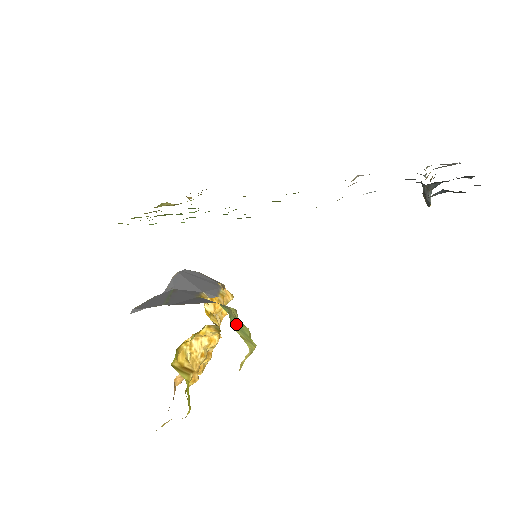
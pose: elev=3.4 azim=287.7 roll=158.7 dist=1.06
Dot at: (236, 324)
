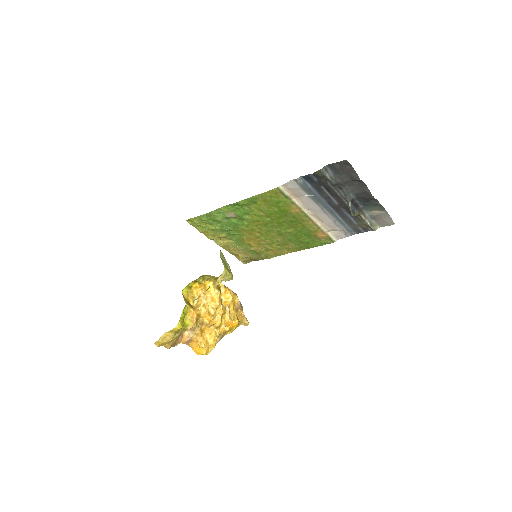
Dot at: (224, 262)
